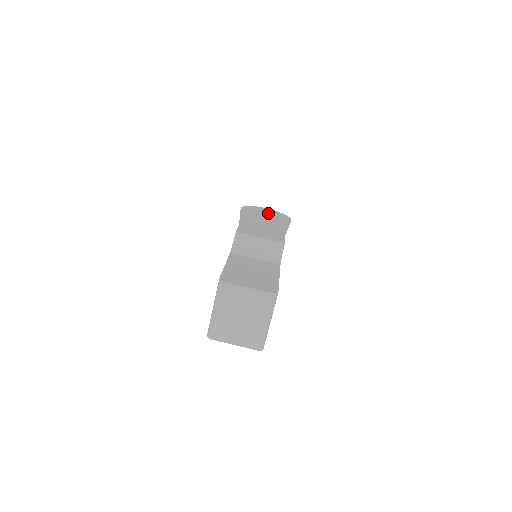
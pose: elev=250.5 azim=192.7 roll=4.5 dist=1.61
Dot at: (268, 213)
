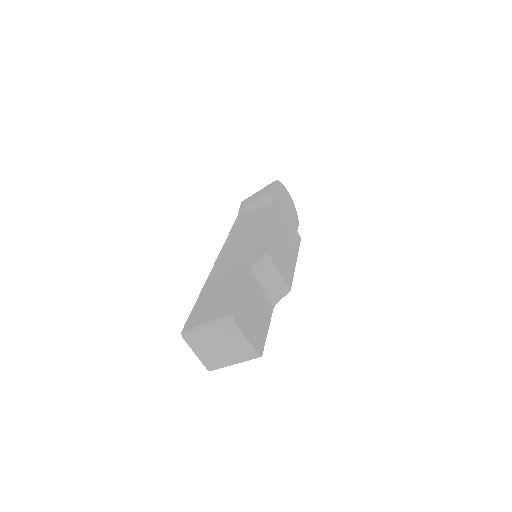
Dot at: (293, 224)
